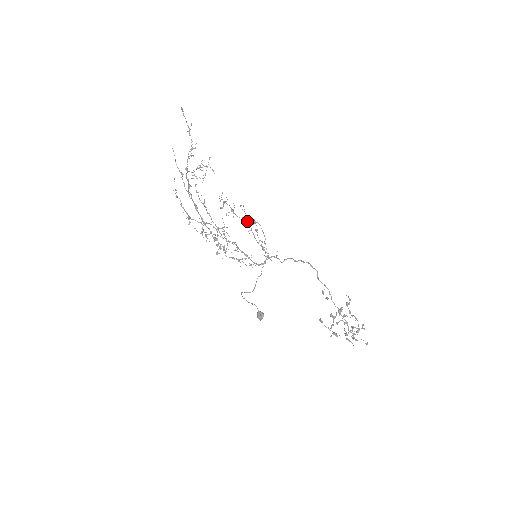
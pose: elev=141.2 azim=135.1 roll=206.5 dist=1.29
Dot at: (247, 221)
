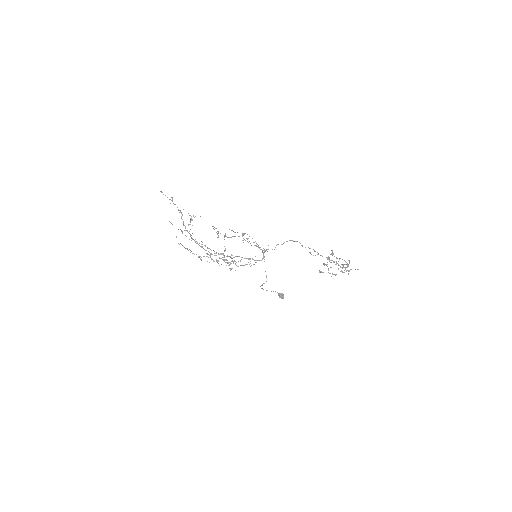
Dot at: occluded
